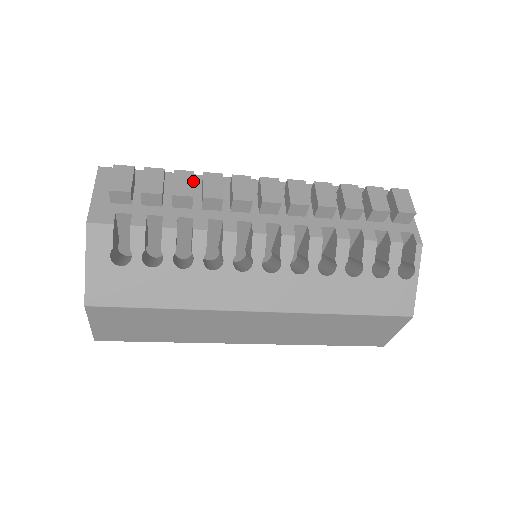
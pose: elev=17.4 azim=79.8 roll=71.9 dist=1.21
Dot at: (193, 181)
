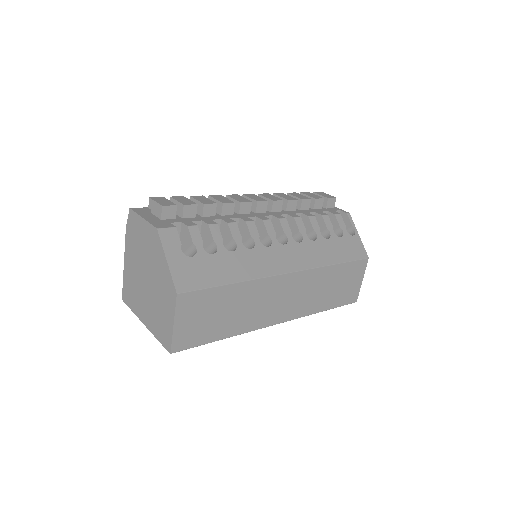
Dot at: occluded
